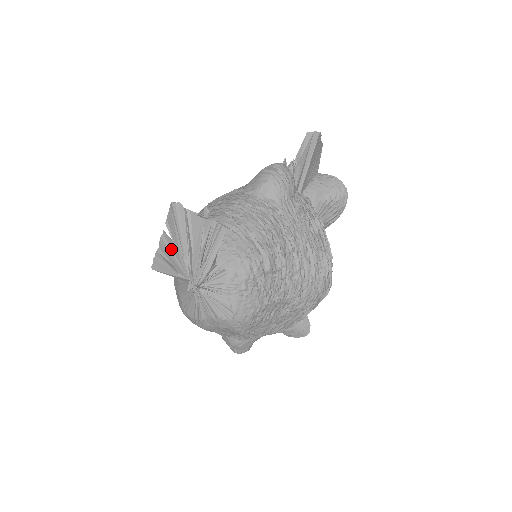
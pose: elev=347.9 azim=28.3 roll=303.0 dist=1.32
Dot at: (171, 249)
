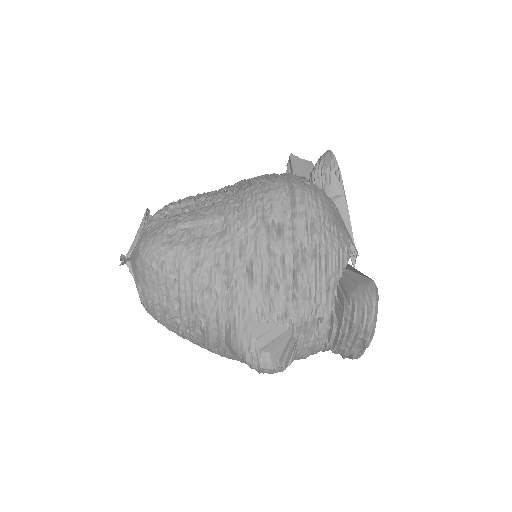
Dot at: occluded
